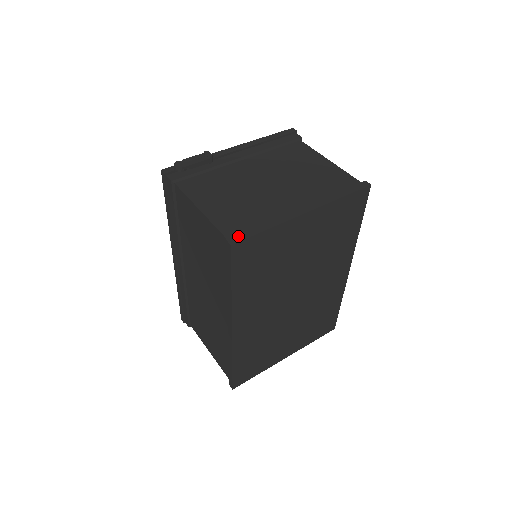
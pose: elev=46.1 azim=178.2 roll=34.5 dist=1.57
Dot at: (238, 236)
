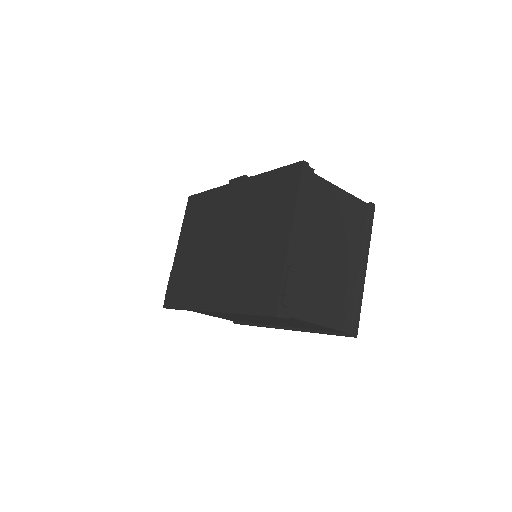
Dot at: (355, 327)
